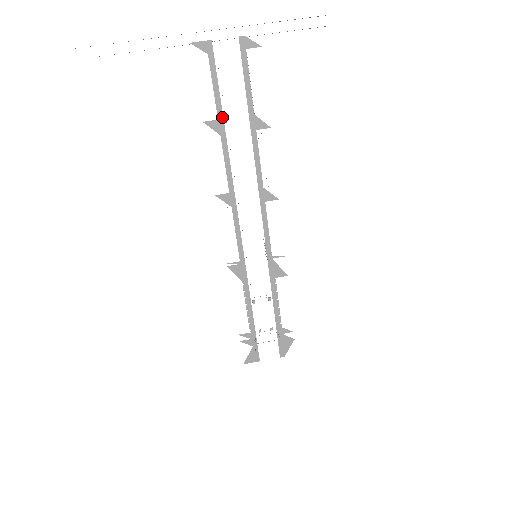
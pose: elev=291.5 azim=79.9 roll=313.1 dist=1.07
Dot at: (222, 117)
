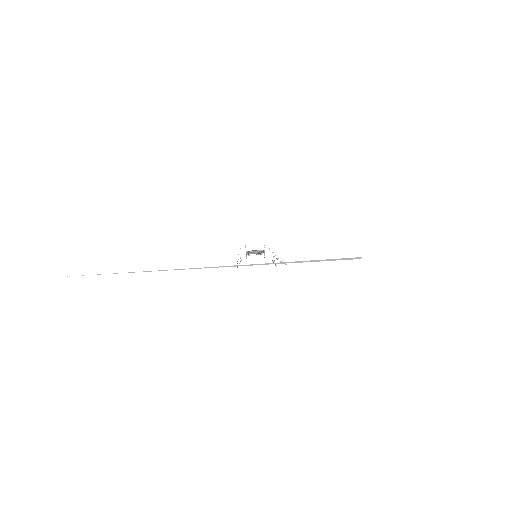
Dot at: occluded
